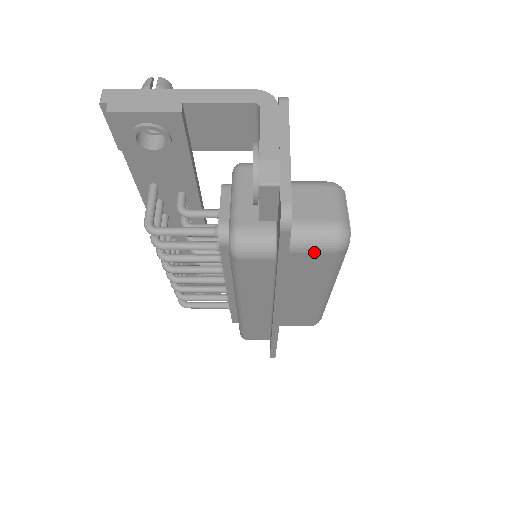
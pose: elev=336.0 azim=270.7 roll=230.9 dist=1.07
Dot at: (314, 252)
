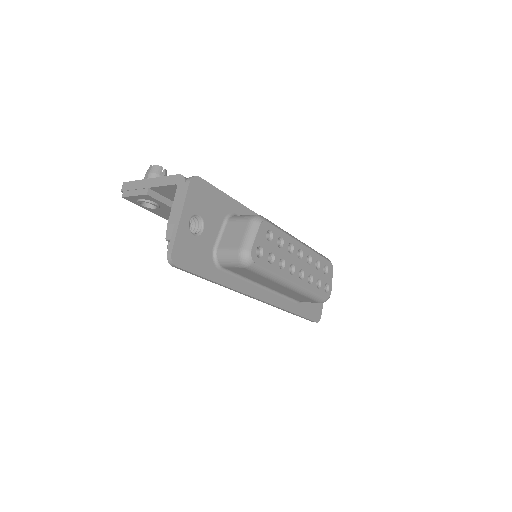
Dot at: (234, 267)
